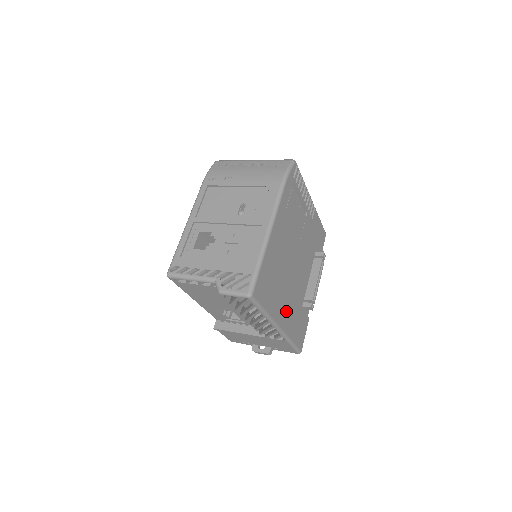
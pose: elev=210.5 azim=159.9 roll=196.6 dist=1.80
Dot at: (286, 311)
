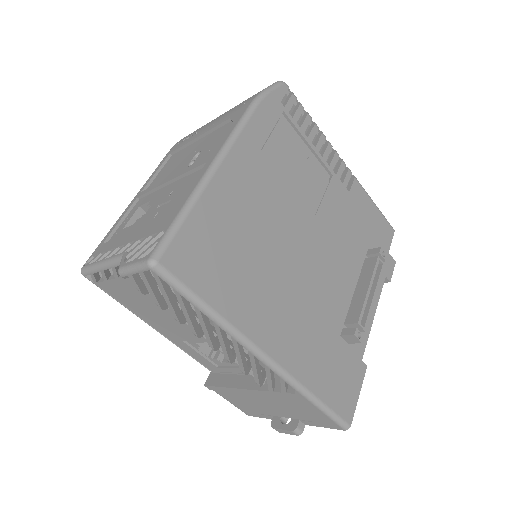
Dot at: (286, 330)
